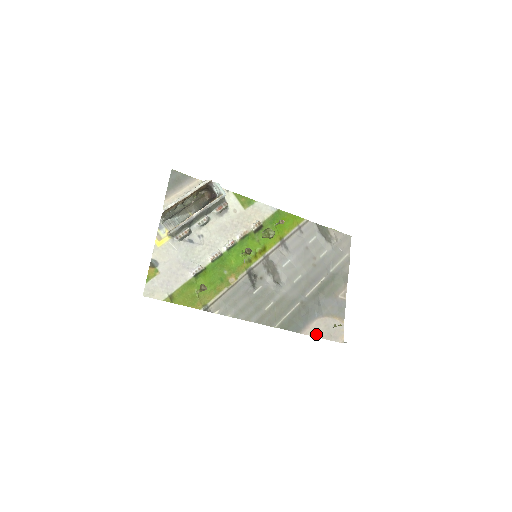
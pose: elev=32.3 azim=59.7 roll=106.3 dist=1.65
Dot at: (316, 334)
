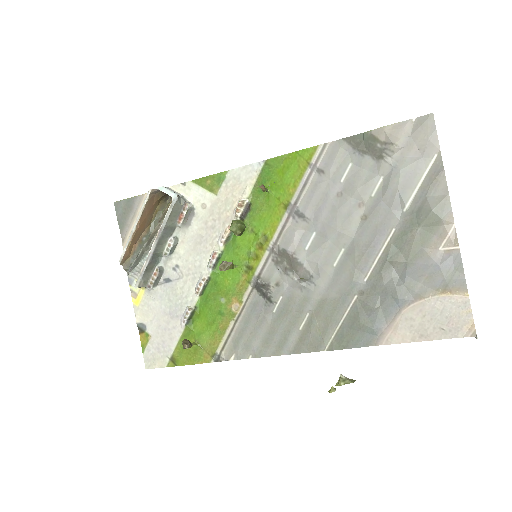
Dot at: (408, 337)
